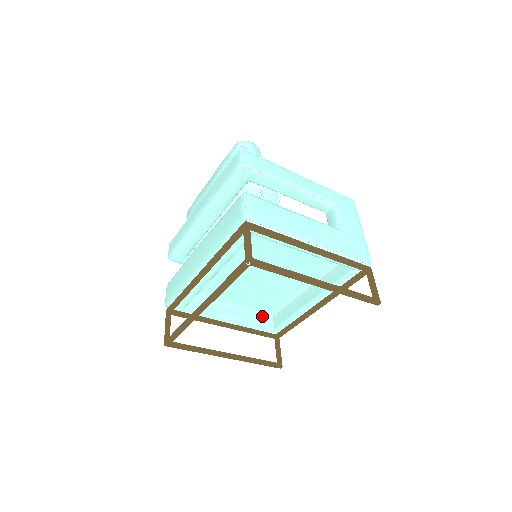
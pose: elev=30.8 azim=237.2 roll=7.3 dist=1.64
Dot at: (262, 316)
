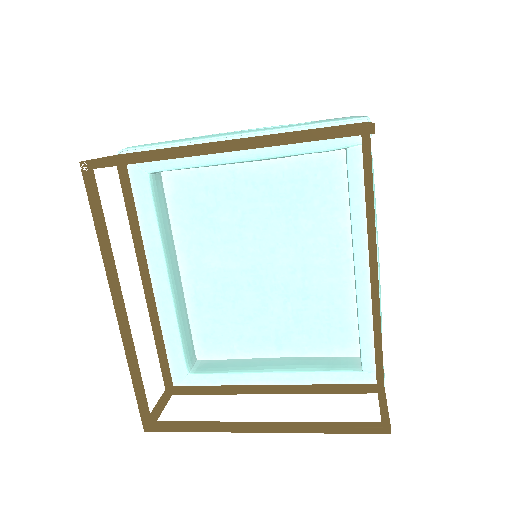
Dot at: (335, 360)
